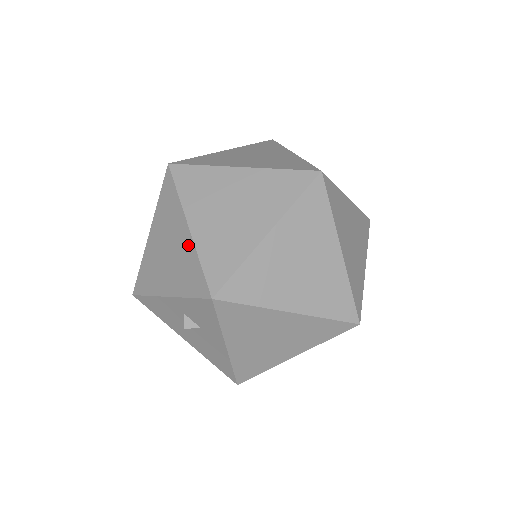
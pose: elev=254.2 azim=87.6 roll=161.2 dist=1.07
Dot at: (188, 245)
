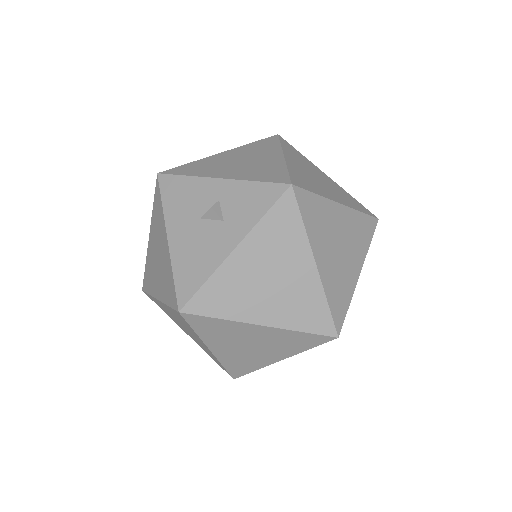
Dot at: (277, 161)
